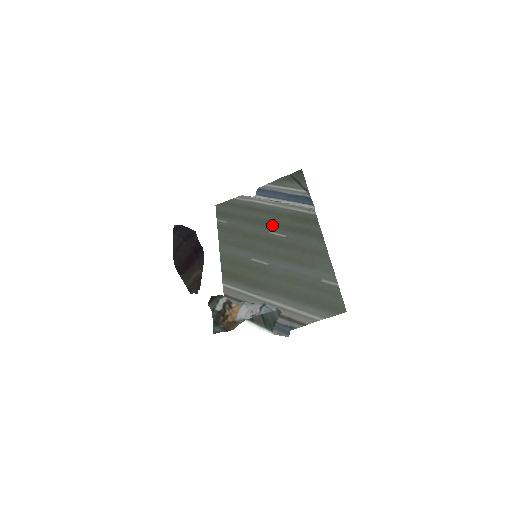
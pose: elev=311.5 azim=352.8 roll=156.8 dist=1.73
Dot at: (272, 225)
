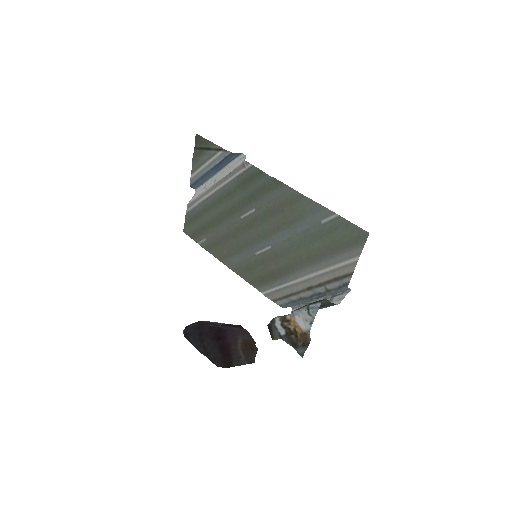
Dot at: (235, 209)
